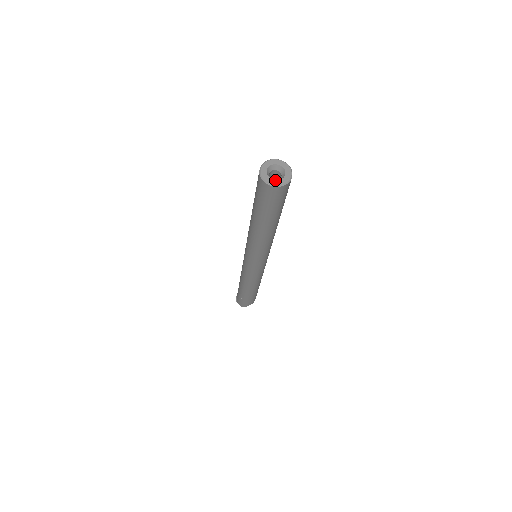
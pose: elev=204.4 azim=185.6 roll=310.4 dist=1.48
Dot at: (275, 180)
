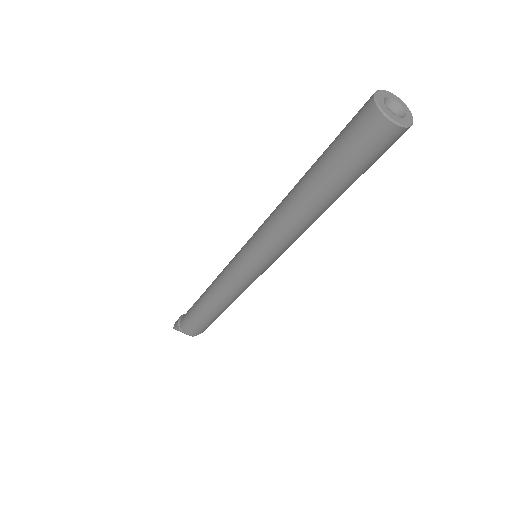
Dot at: (401, 118)
